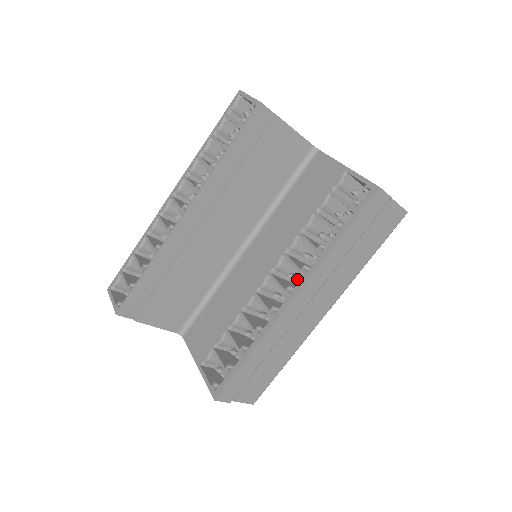
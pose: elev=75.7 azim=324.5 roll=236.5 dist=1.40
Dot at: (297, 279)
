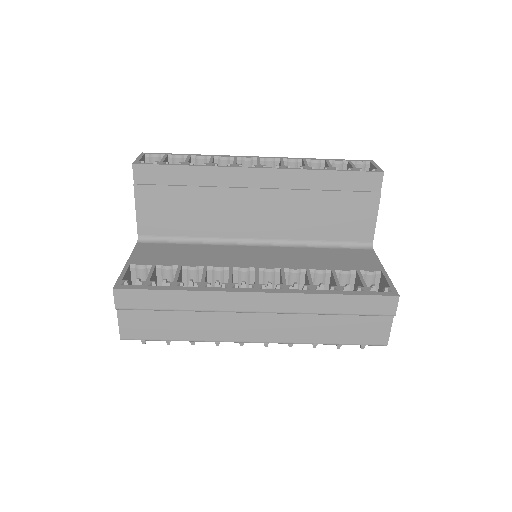
Dot at: occluded
